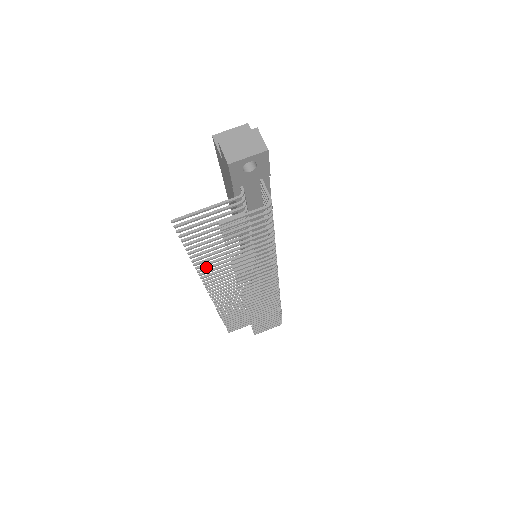
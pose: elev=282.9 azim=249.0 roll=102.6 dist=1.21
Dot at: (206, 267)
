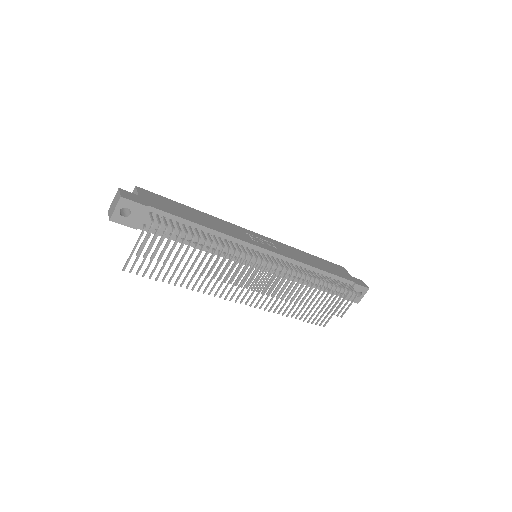
Dot at: (200, 285)
